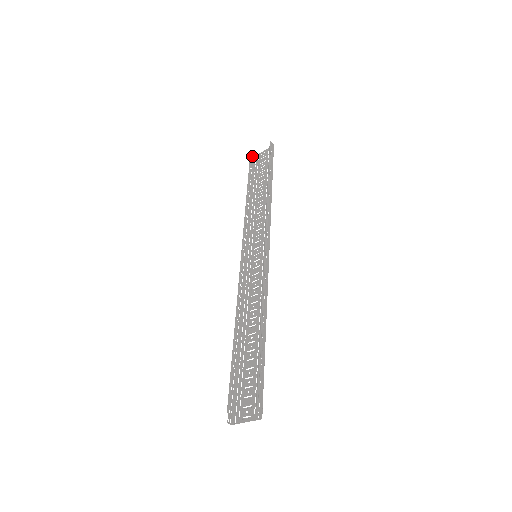
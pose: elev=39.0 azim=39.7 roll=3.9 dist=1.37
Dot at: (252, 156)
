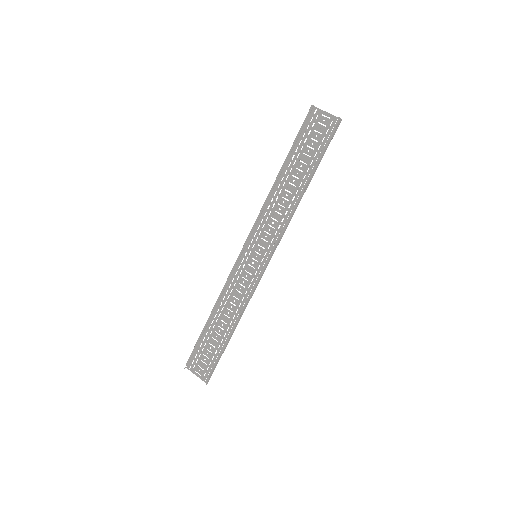
Dot at: (313, 106)
